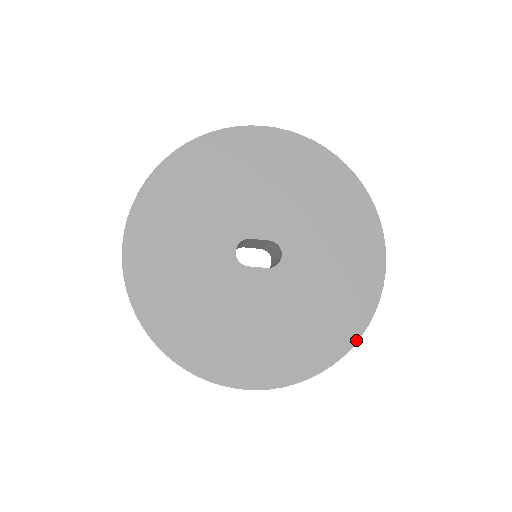
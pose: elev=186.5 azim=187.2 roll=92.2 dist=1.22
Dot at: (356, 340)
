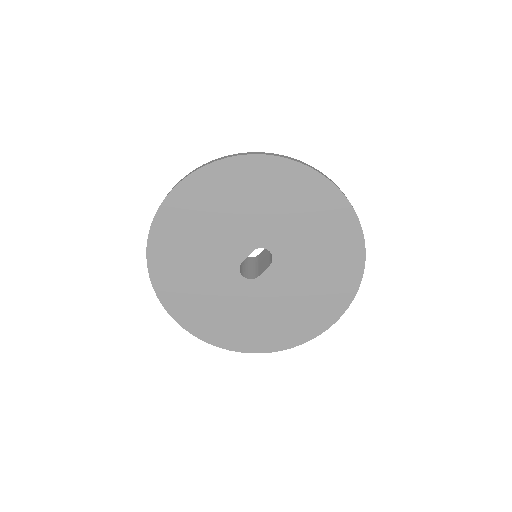
Dot at: (363, 245)
